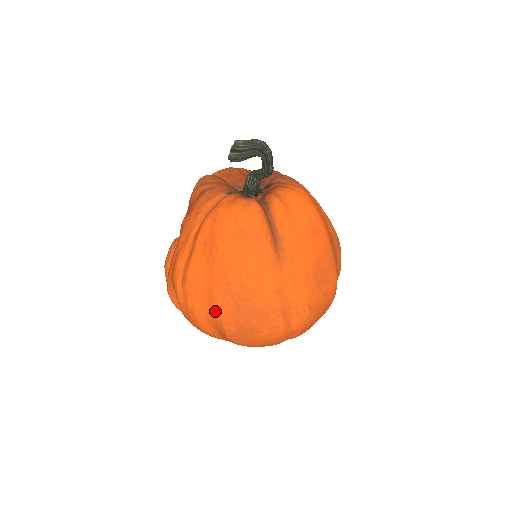
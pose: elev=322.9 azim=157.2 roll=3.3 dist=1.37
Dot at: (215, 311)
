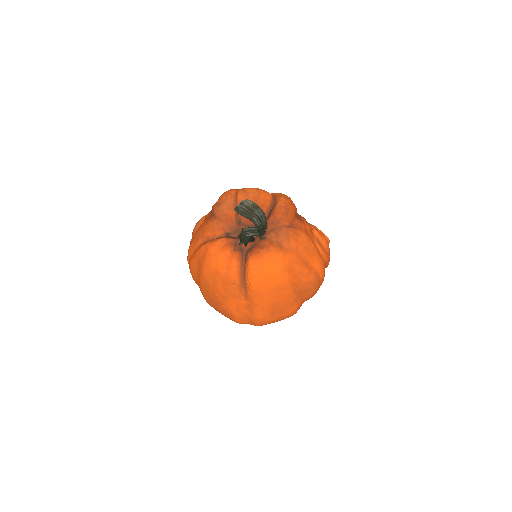
Dot at: (201, 292)
